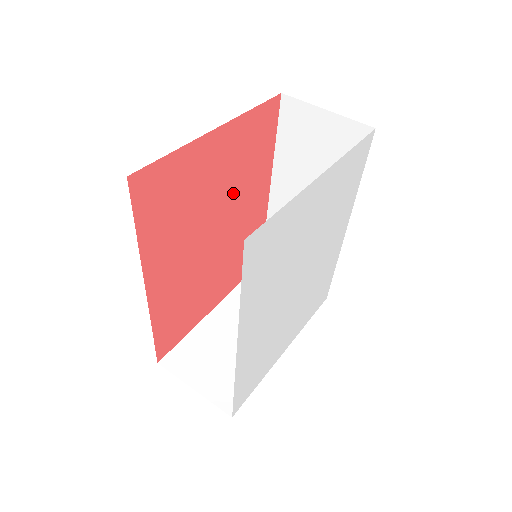
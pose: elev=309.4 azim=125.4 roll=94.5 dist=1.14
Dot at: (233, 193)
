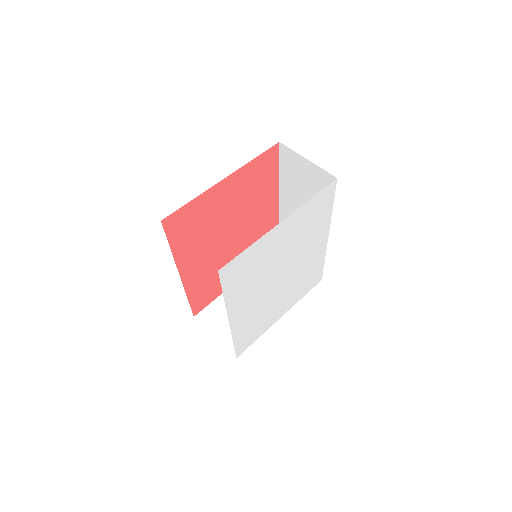
Dot at: (244, 210)
